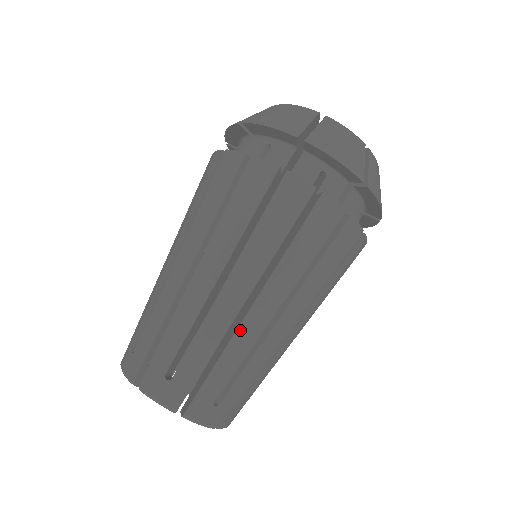
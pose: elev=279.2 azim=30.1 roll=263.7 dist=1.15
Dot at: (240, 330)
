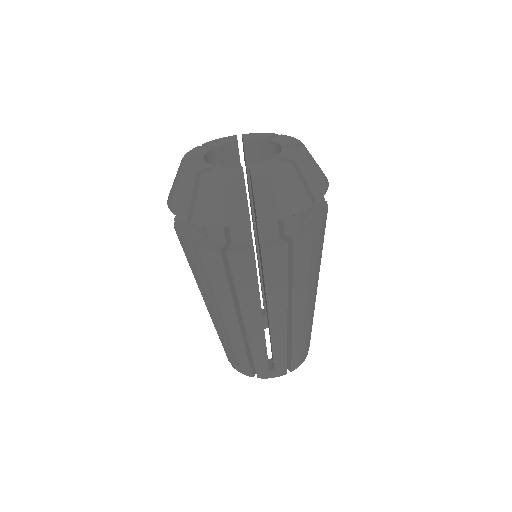
Dot at: occluded
